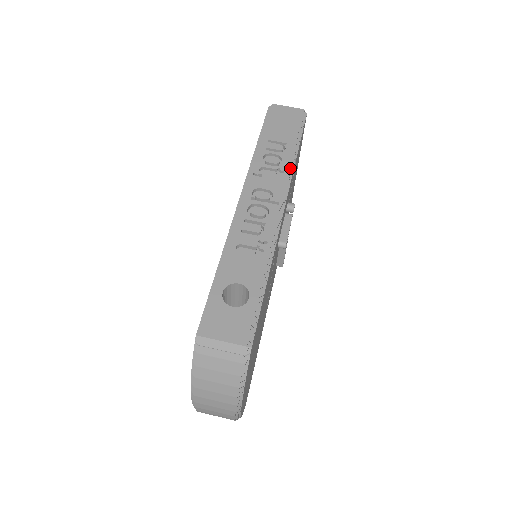
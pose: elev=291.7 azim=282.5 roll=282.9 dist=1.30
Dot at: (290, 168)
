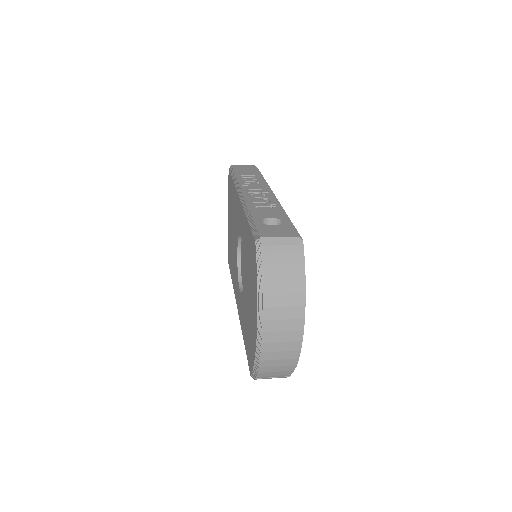
Dot at: (265, 182)
